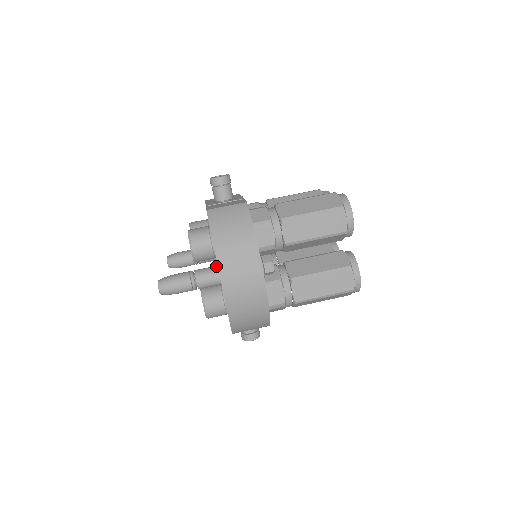
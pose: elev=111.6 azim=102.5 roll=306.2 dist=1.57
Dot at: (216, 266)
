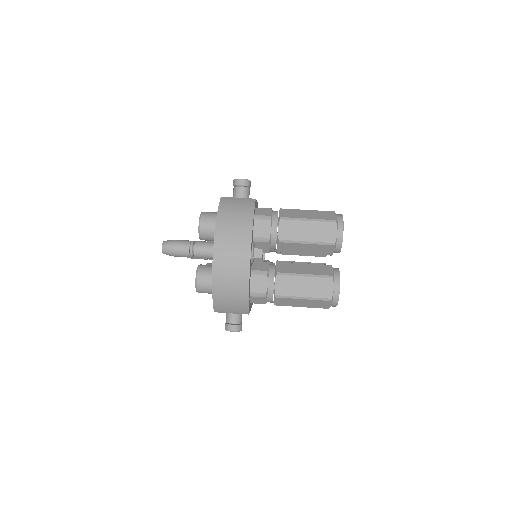
Dot at: occluded
